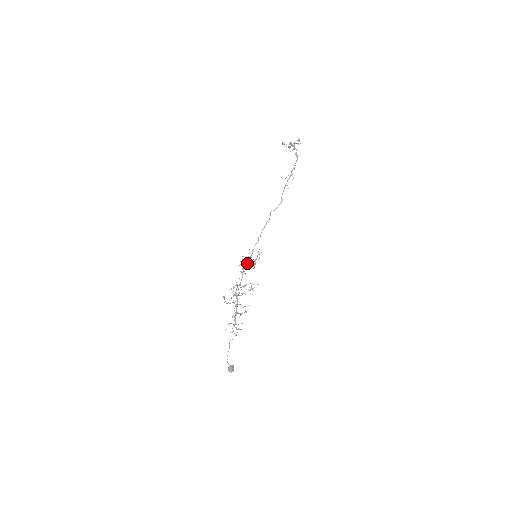
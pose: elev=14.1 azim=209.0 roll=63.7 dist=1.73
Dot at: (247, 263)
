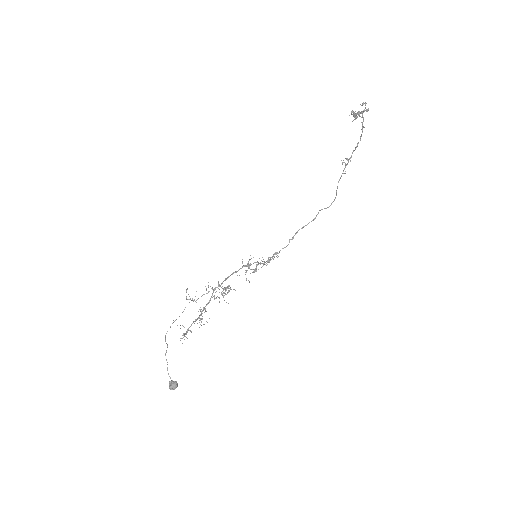
Dot at: occluded
